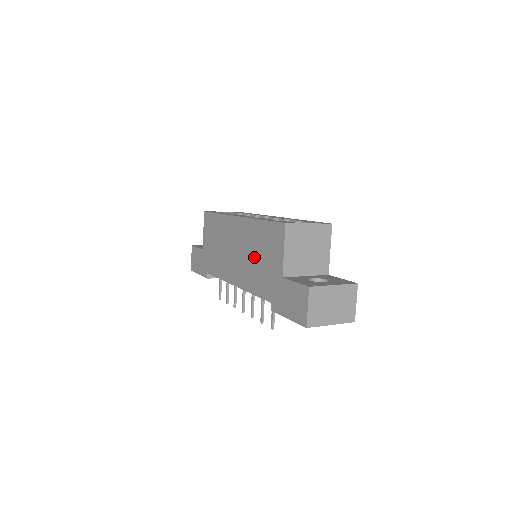
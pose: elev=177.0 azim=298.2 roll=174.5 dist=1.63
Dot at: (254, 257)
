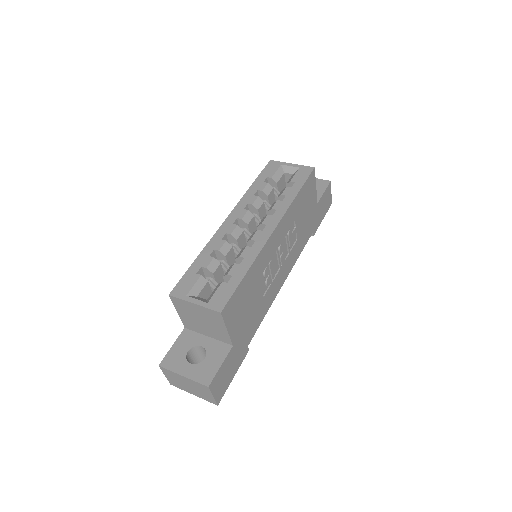
Dot at: occluded
